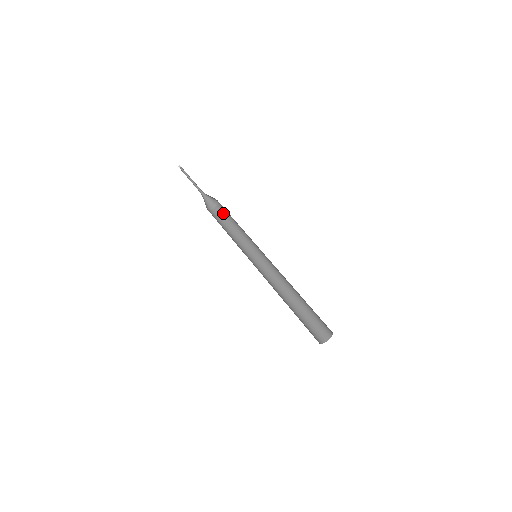
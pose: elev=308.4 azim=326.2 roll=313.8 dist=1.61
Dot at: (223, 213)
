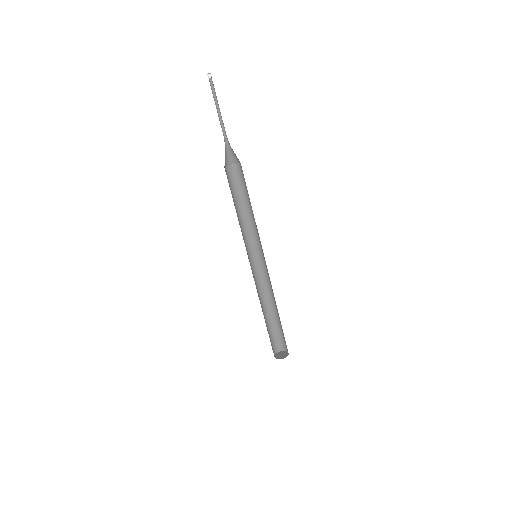
Dot at: (243, 178)
